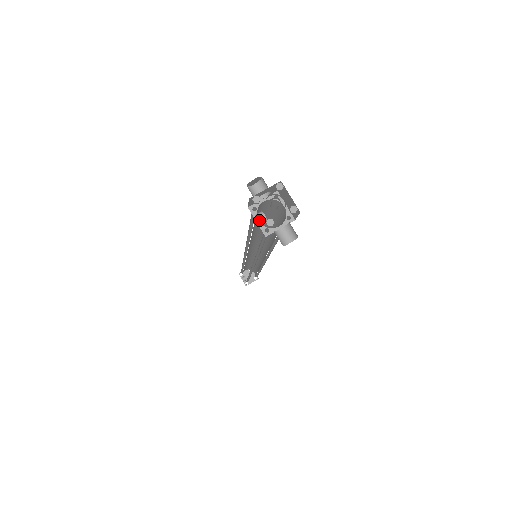
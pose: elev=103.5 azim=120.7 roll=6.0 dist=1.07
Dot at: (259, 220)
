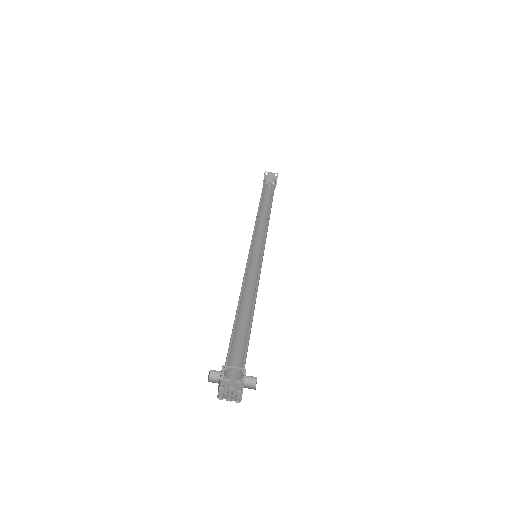
Dot at: (232, 390)
